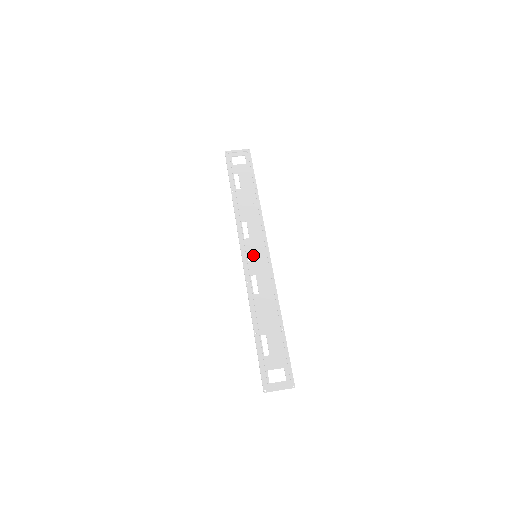
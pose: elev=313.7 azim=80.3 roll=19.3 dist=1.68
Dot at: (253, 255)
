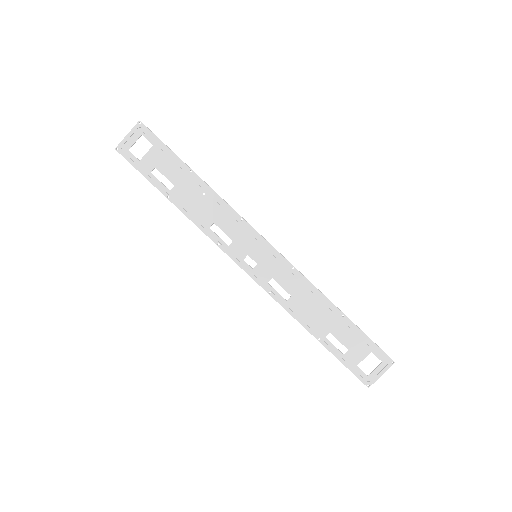
Dot at: (252, 258)
